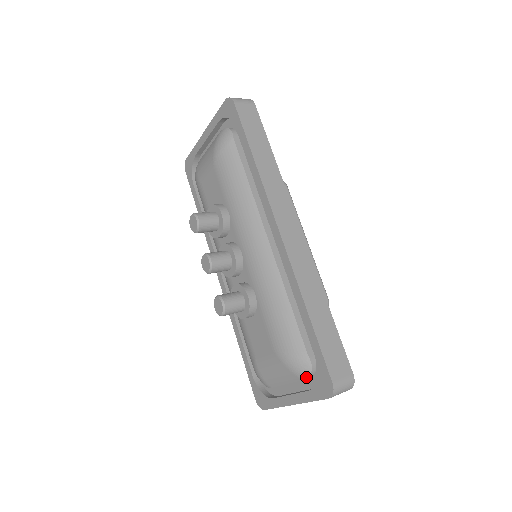
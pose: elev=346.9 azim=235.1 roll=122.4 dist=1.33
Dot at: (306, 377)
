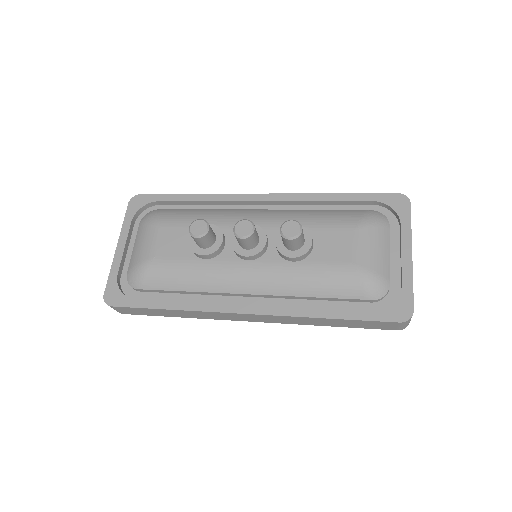
Dot at: (388, 221)
